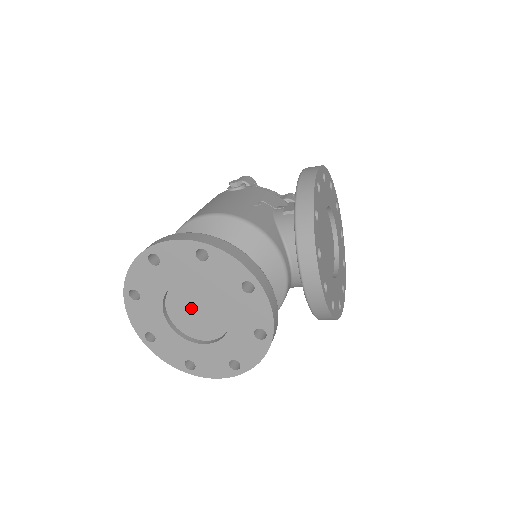
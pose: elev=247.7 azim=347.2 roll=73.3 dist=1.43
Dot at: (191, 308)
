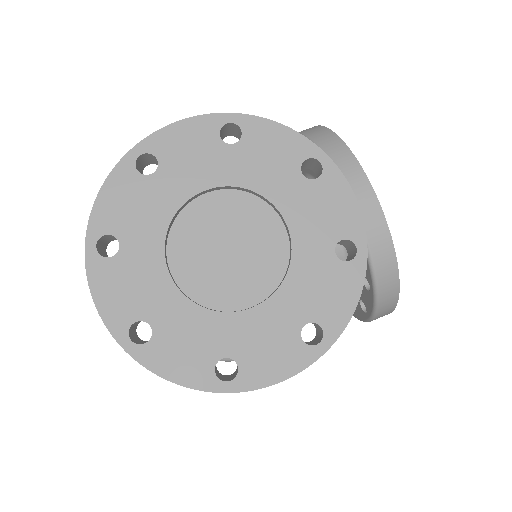
Dot at: (216, 248)
